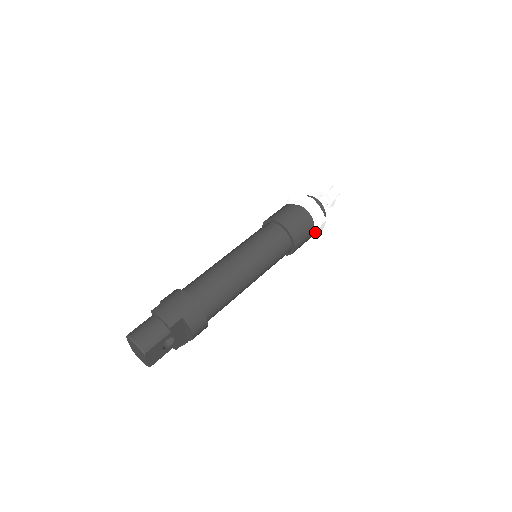
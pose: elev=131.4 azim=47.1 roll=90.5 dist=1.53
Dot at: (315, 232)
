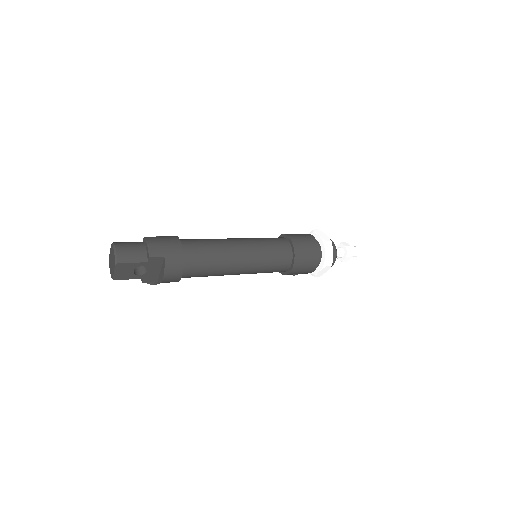
Dot at: (317, 271)
